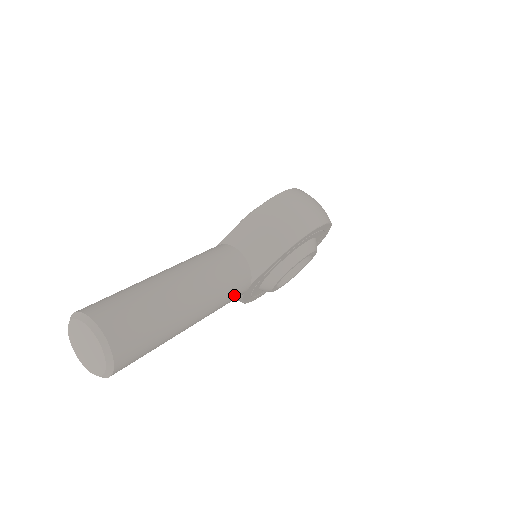
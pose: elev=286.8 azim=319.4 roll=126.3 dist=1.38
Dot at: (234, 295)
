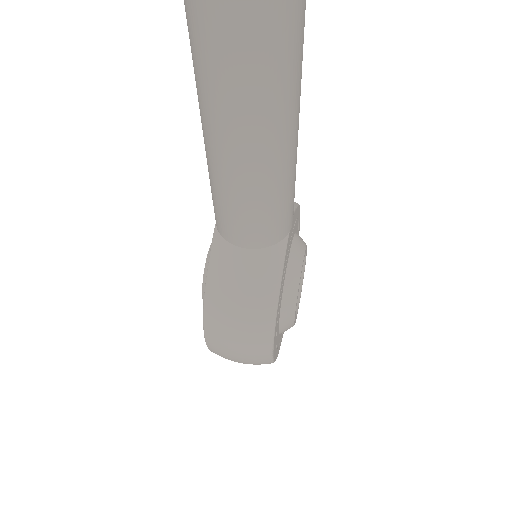
Dot at: occluded
